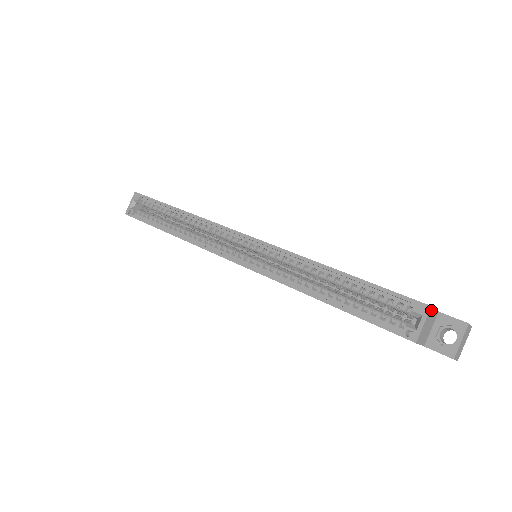
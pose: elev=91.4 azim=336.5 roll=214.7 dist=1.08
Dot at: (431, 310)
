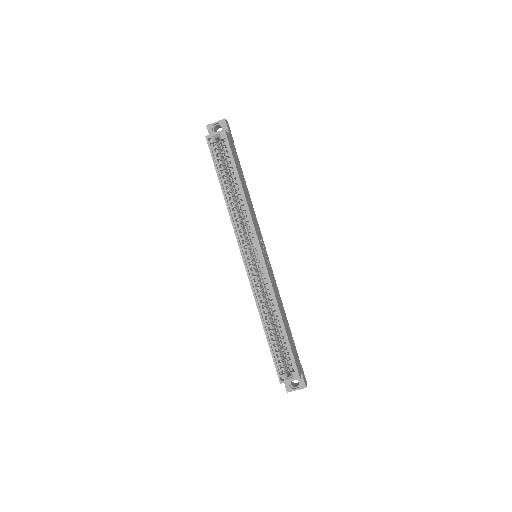
Dot at: (299, 378)
